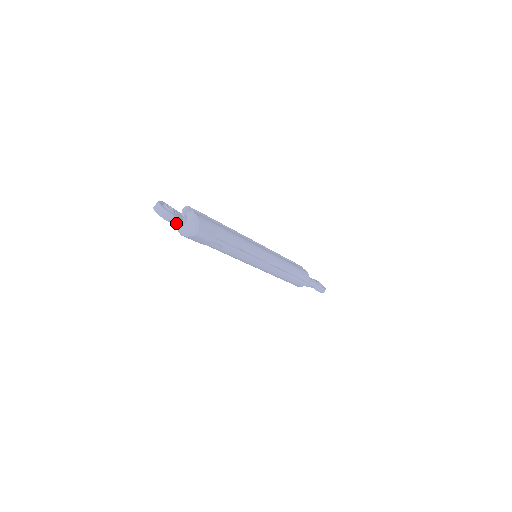
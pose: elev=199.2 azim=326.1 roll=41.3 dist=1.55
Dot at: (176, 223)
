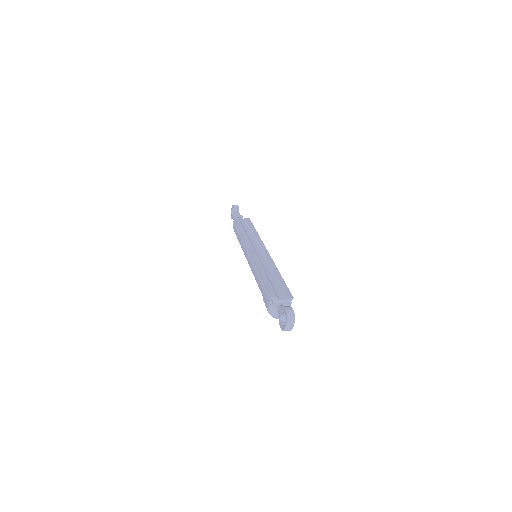
Dot at: occluded
